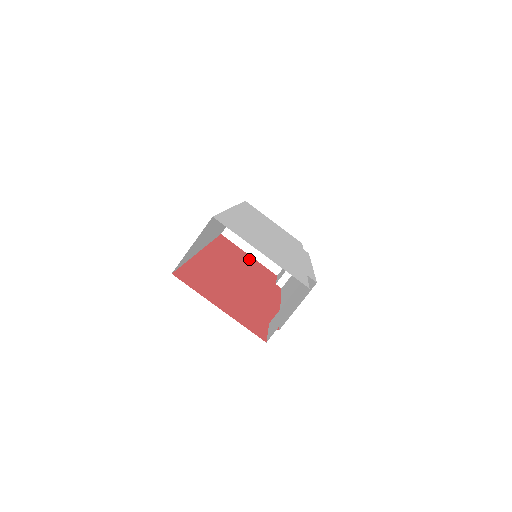
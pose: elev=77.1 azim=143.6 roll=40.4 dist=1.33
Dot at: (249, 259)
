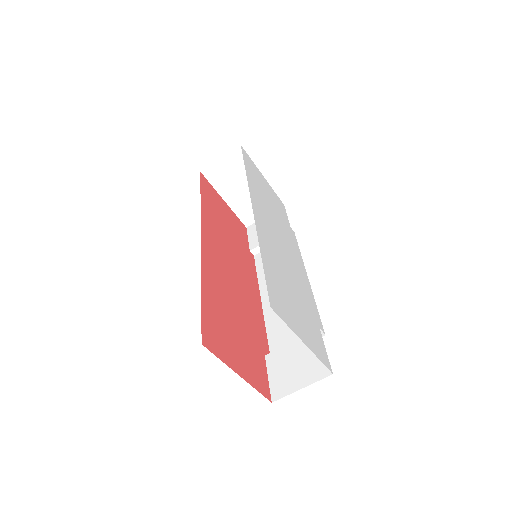
Dot at: (227, 213)
